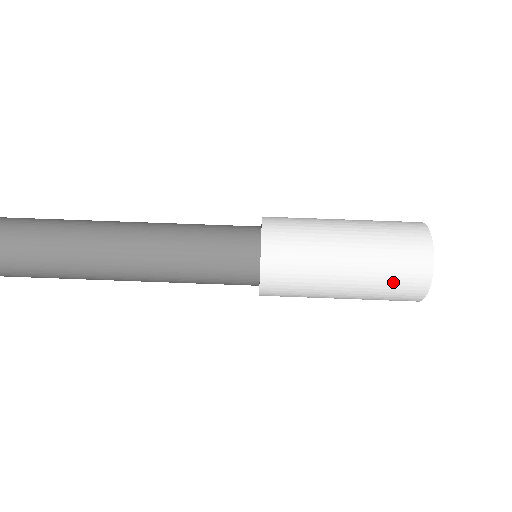
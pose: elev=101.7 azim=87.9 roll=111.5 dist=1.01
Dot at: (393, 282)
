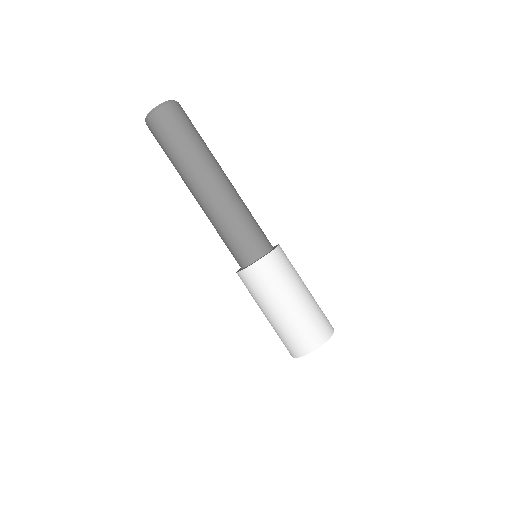
Dot at: (302, 331)
